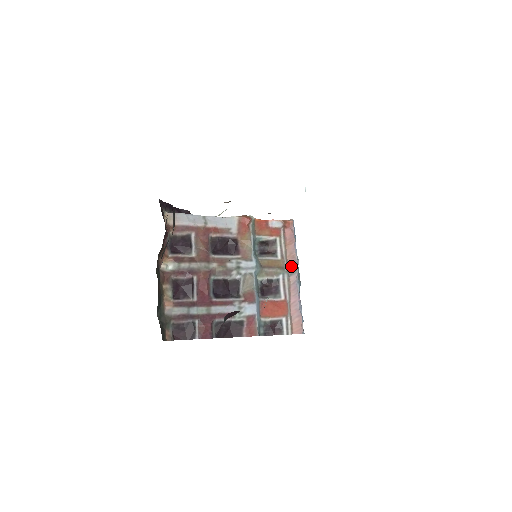
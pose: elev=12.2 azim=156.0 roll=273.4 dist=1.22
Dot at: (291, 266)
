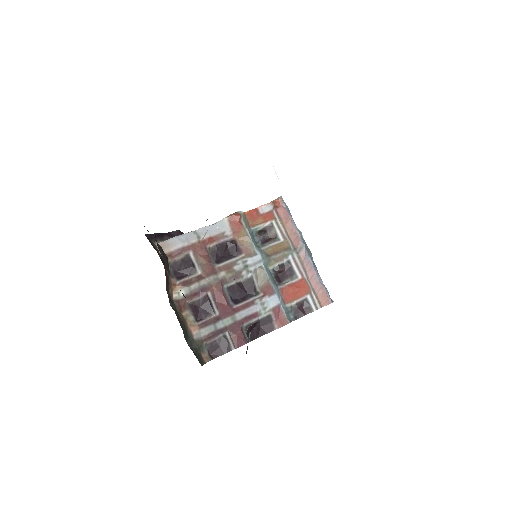
Dot at: (296, 243)
